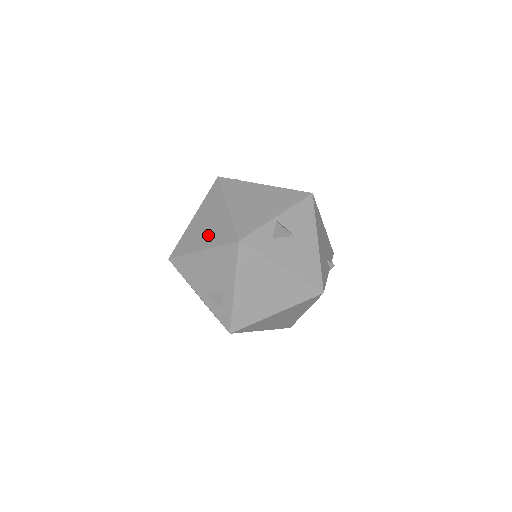
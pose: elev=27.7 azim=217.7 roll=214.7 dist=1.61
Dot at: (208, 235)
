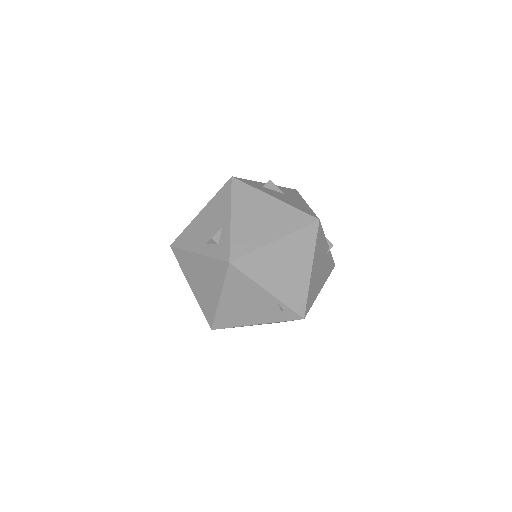
Dot at: occluded
